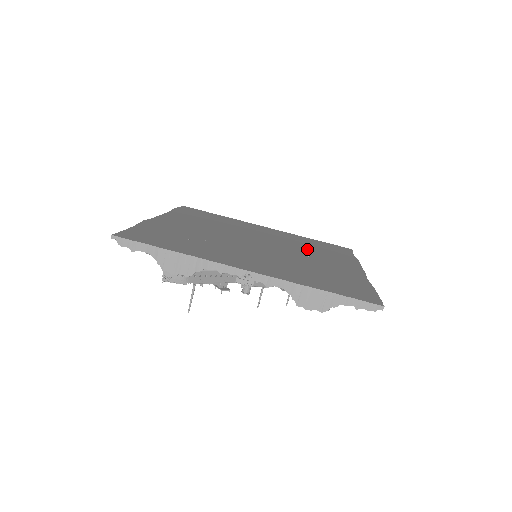
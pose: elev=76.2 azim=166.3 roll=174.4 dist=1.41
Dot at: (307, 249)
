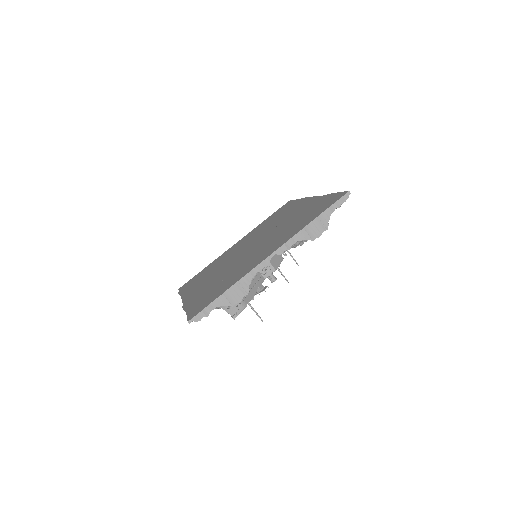
Dot at: (273, 223)
